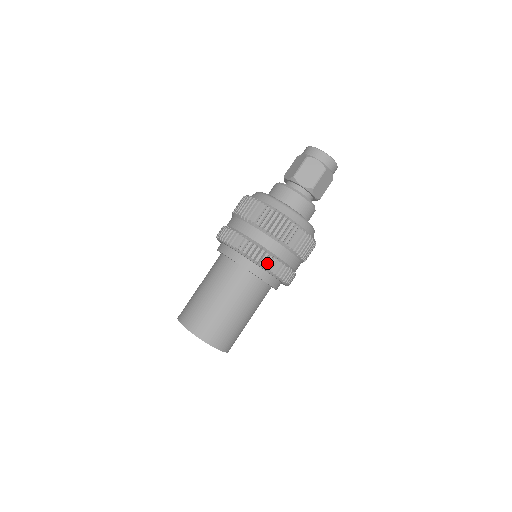
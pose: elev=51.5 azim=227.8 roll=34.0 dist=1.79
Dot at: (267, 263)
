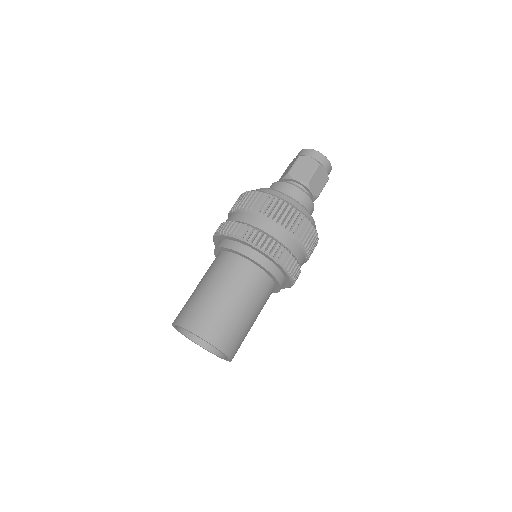
Dot at: (296, 275)
